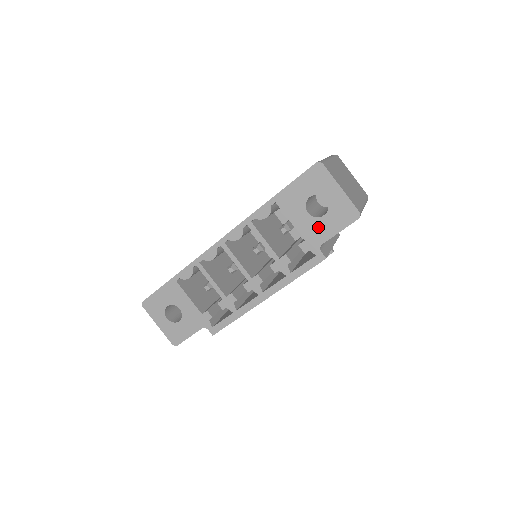
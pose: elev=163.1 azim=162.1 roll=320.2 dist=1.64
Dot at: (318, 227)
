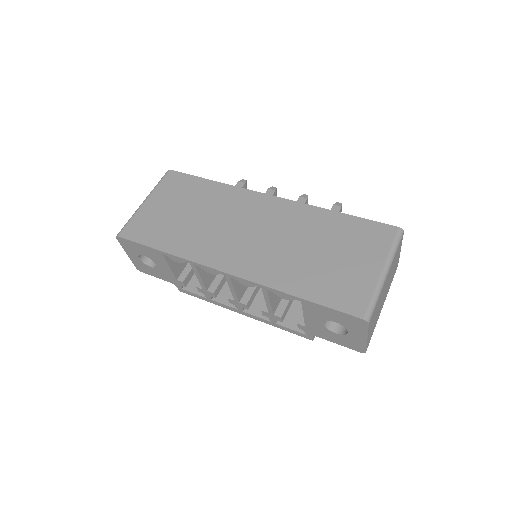
Dot at: (324, 332)
